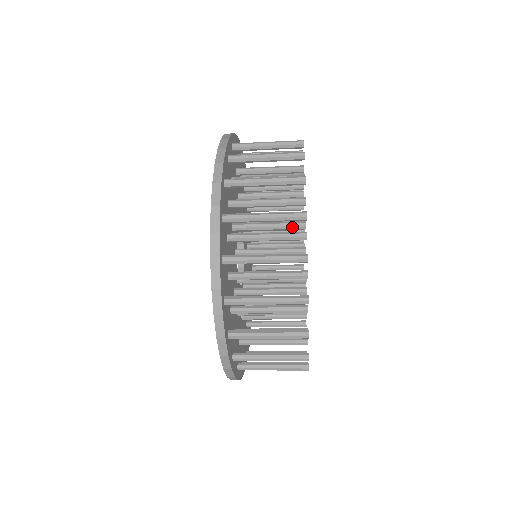
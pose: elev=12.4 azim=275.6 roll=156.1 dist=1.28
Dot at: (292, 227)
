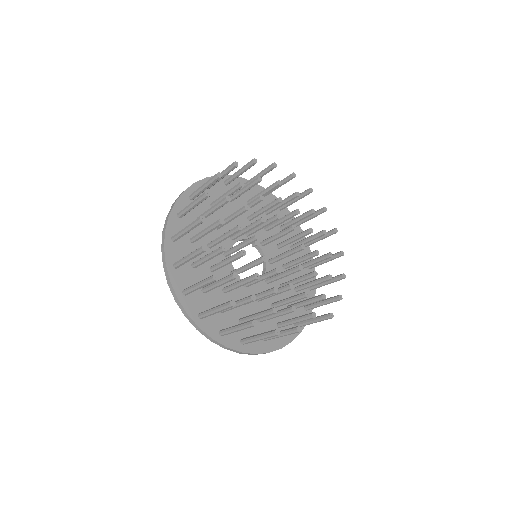
Dot at: (254, 201)
